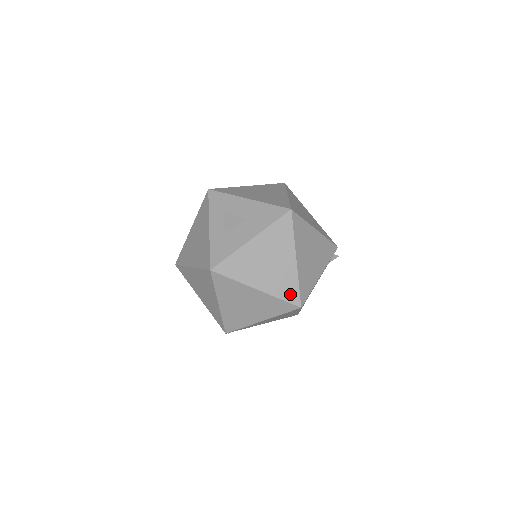
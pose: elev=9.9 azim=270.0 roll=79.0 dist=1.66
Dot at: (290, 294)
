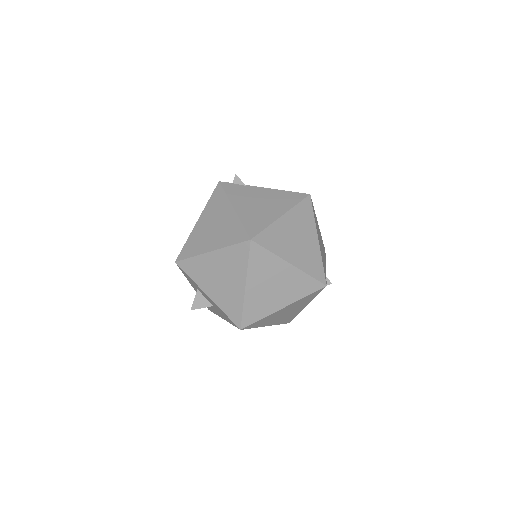
Dot at: occluded
